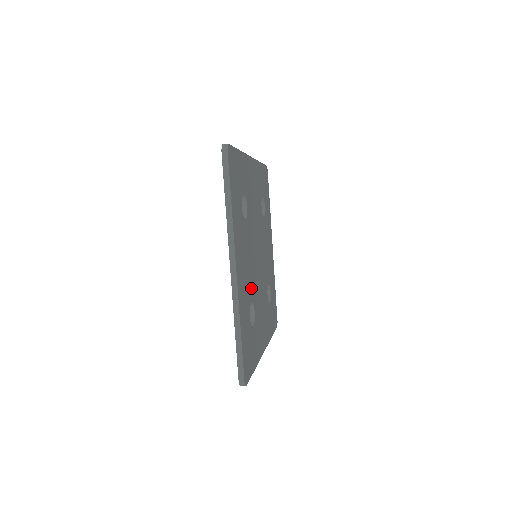
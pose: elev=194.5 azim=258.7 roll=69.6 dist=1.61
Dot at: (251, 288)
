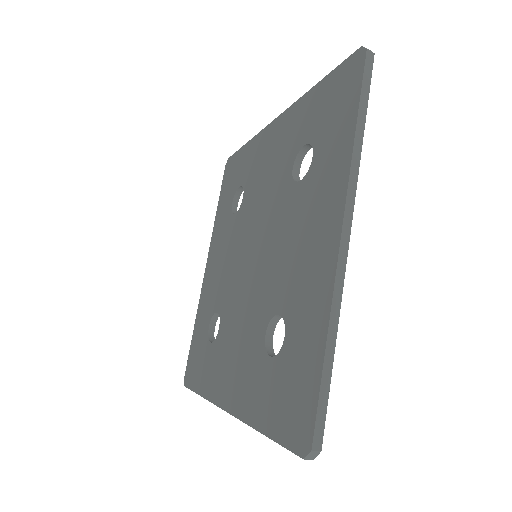
Dot at: occluded
